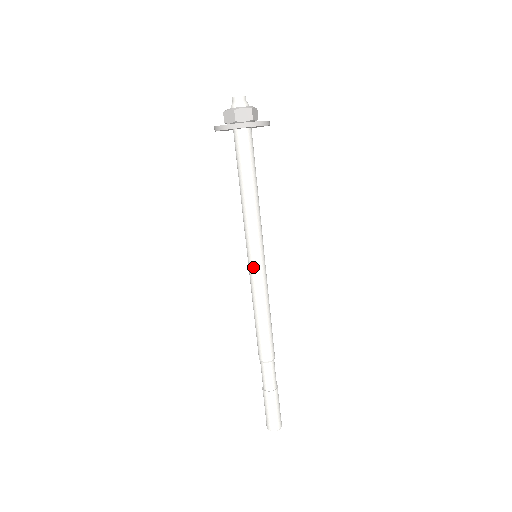
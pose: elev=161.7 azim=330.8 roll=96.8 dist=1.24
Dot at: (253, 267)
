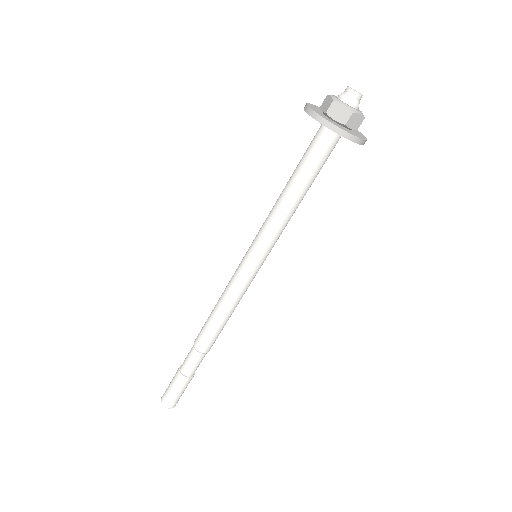
Dot at: (251, 269)
